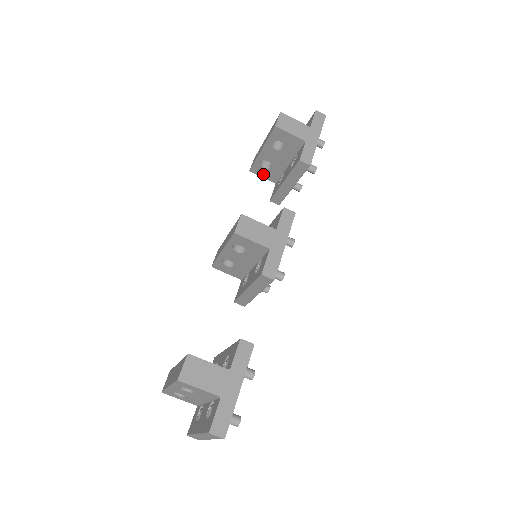
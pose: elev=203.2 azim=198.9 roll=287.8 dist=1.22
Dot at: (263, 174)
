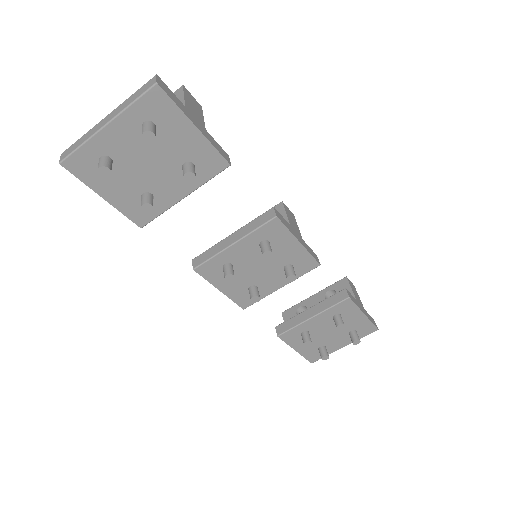
Dot at: occluded
